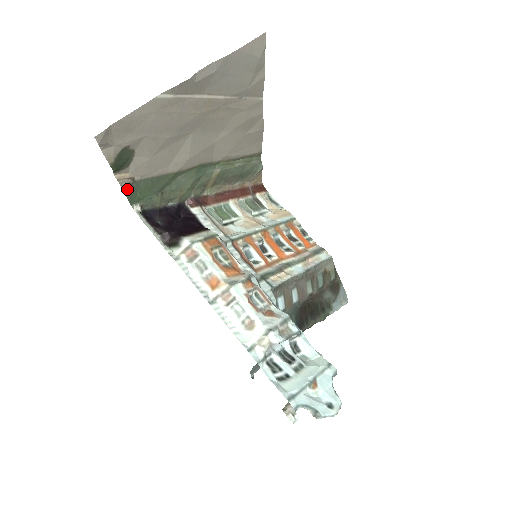
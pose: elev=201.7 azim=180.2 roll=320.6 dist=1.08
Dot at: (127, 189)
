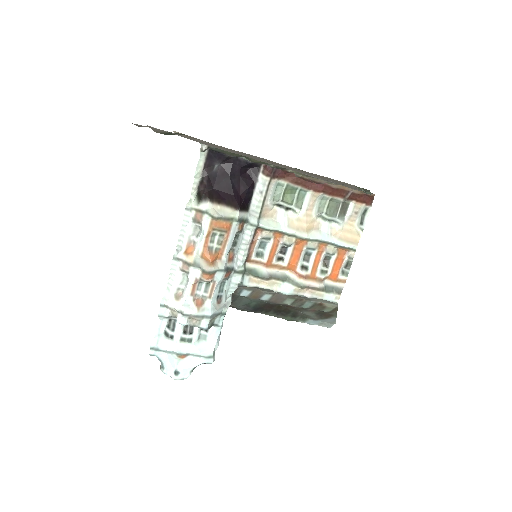
Dot at: occluded
